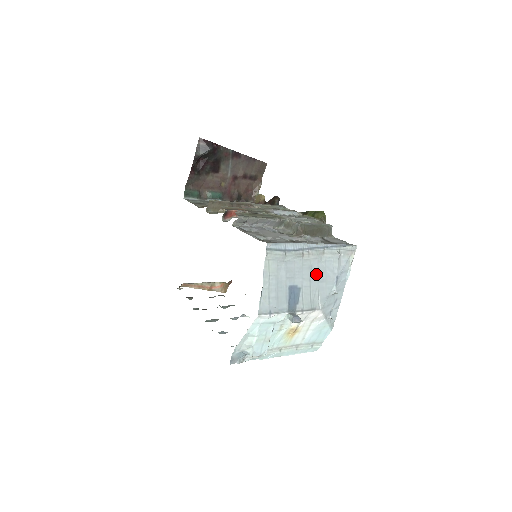
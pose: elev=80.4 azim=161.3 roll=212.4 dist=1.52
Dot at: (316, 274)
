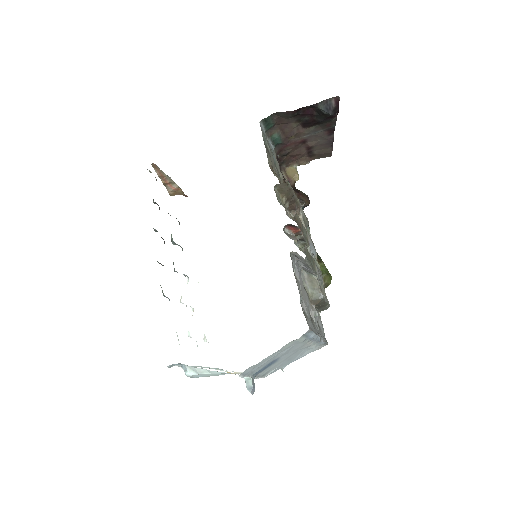
Dot at: (293, 355)
